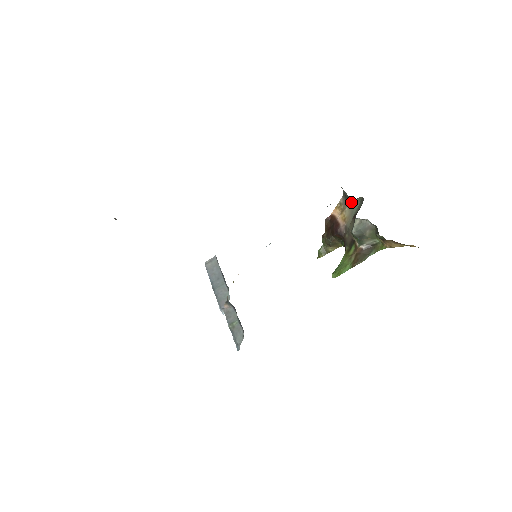
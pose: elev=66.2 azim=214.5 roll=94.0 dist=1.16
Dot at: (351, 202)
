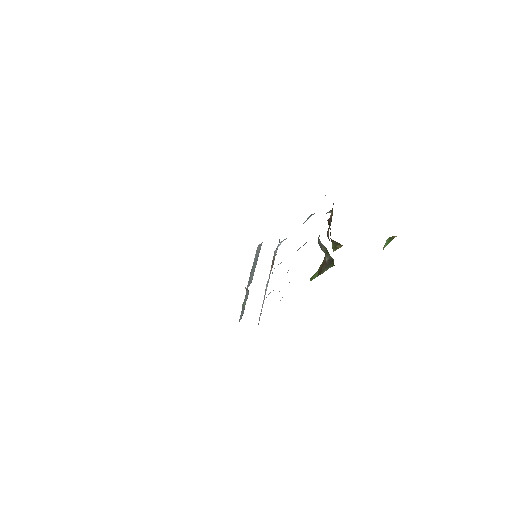
Dot at: (330, 212)
